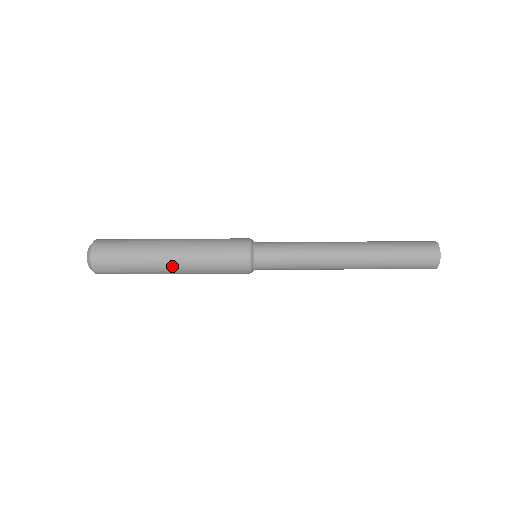
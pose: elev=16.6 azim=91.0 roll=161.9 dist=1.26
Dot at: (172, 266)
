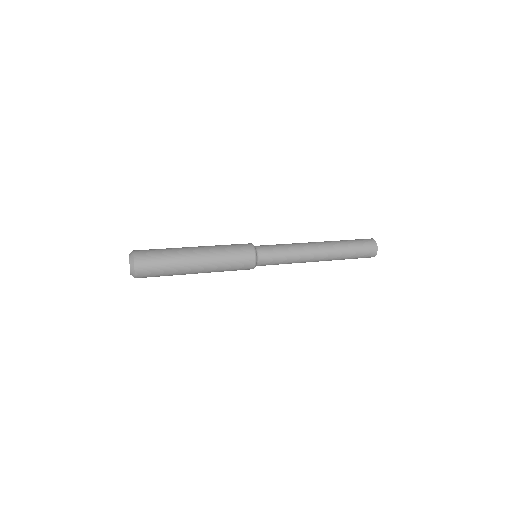
Dot at: occluded
